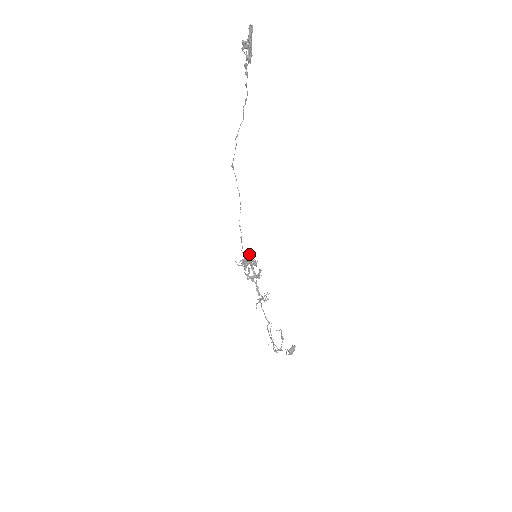
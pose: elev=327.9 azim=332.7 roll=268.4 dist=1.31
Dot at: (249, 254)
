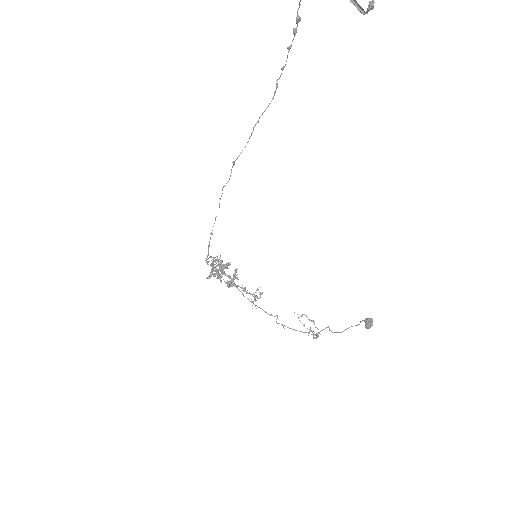
Dot at: (219, 259)
